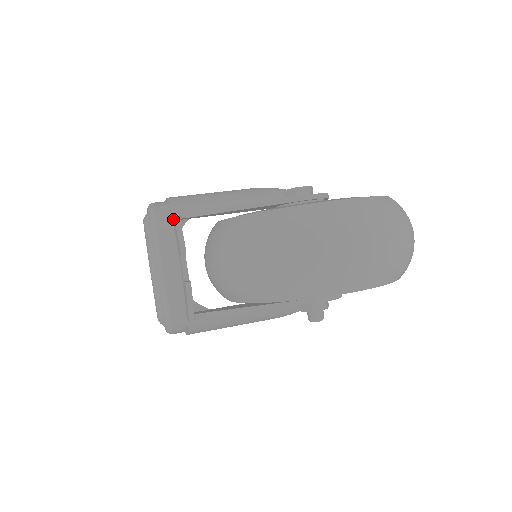
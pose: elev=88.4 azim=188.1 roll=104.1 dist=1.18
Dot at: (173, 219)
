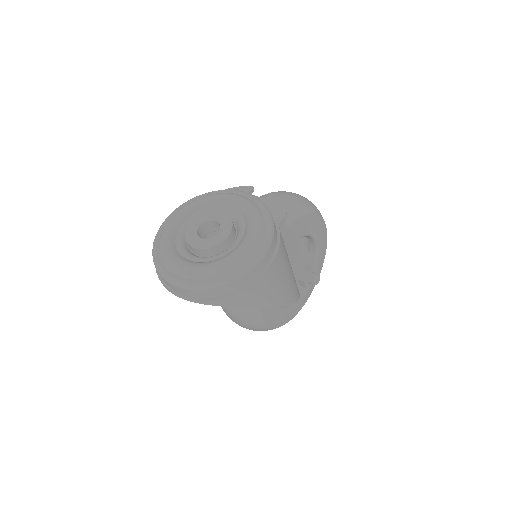
Dot at: occluded
